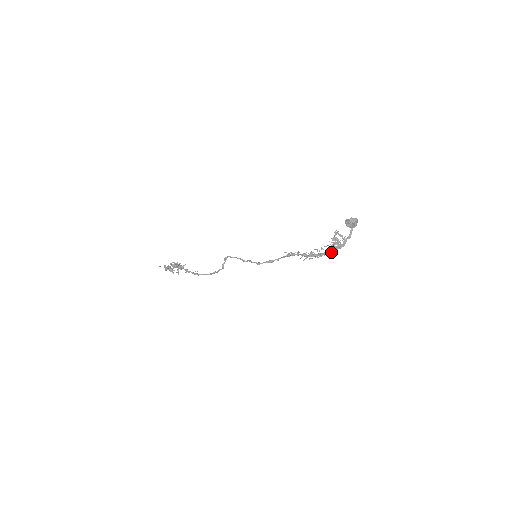
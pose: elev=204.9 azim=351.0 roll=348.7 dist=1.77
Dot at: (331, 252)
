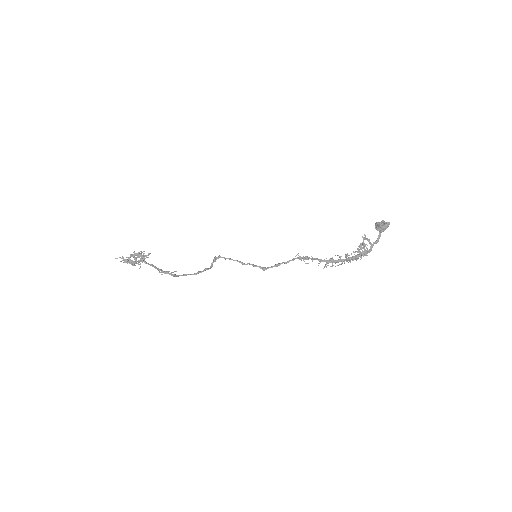
Dot at: (355, 258)
